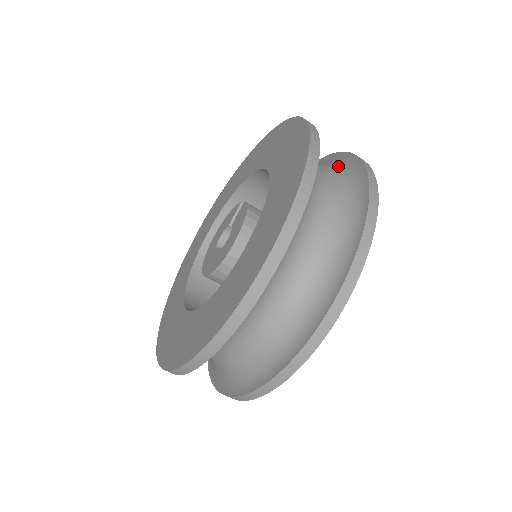
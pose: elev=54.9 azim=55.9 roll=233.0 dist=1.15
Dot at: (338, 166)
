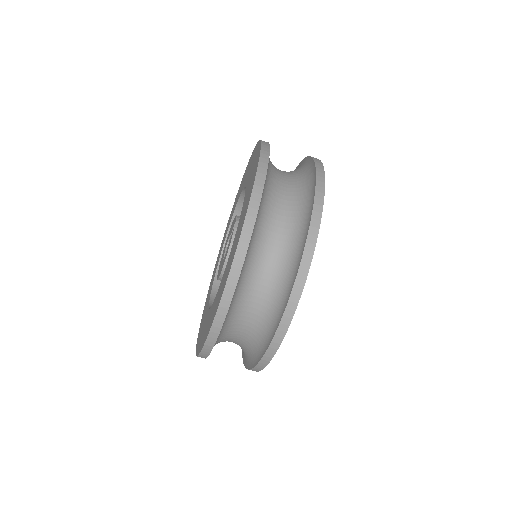
Dot at: (299, 220)
